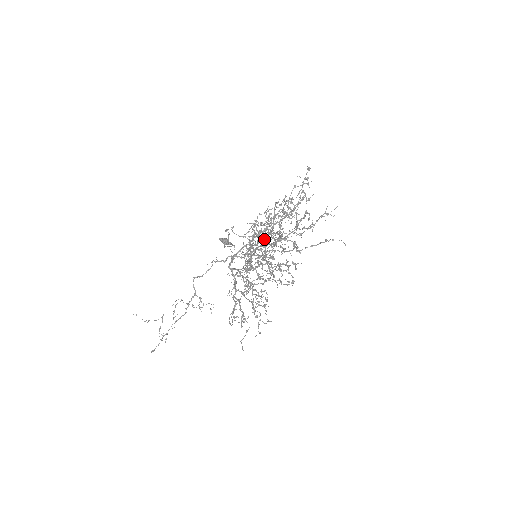
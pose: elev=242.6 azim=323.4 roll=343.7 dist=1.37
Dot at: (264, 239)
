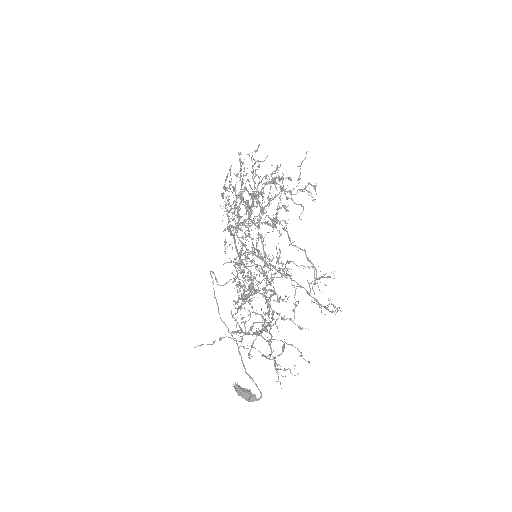
Dot at: (234, 208)
